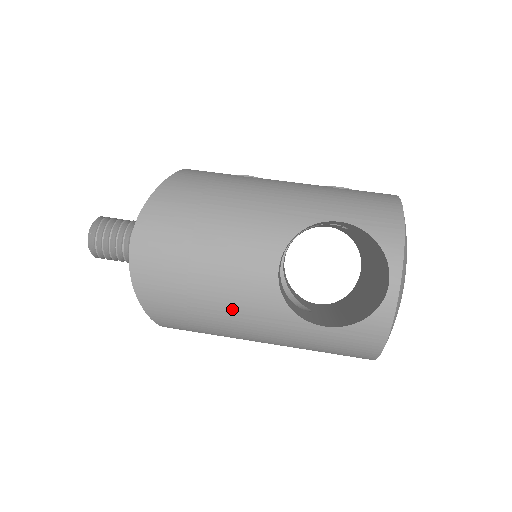
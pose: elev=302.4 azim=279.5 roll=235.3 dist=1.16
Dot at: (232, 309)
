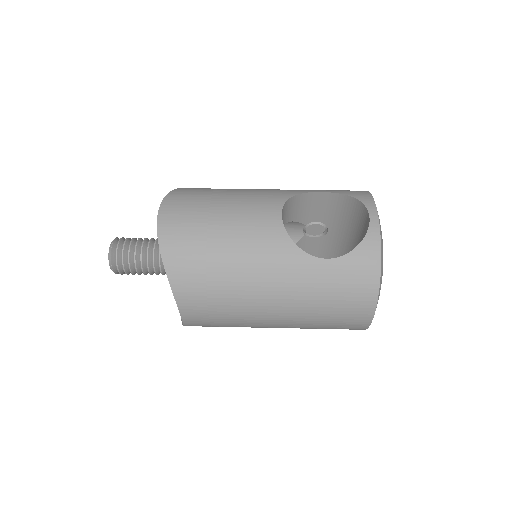
Dot at: (246, 254)
